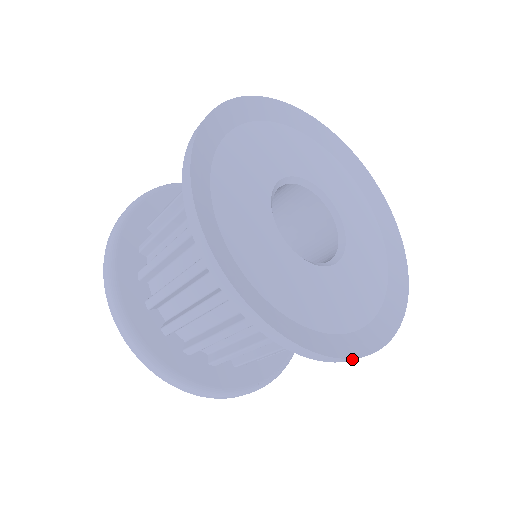
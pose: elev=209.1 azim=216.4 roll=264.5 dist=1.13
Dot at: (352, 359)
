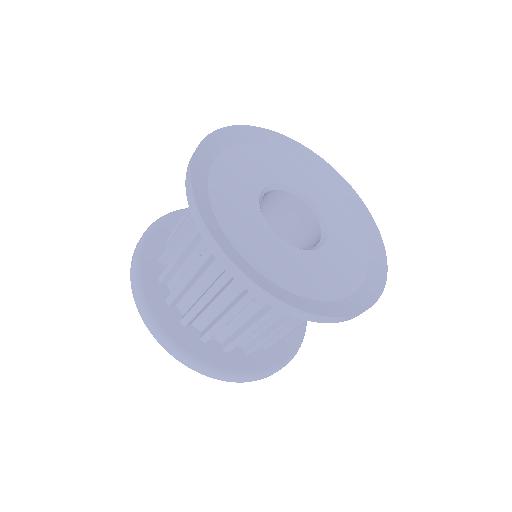
Dot at: (303, 314)
